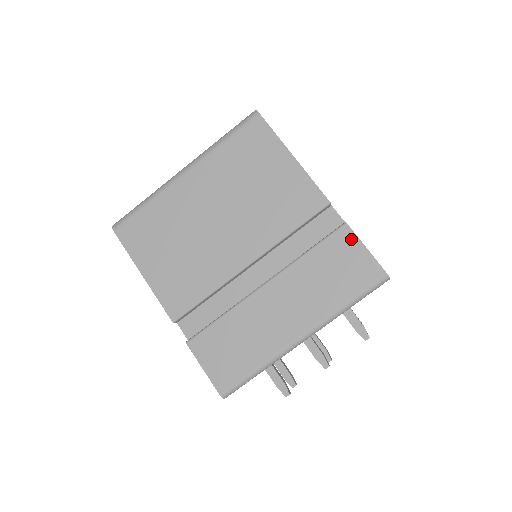
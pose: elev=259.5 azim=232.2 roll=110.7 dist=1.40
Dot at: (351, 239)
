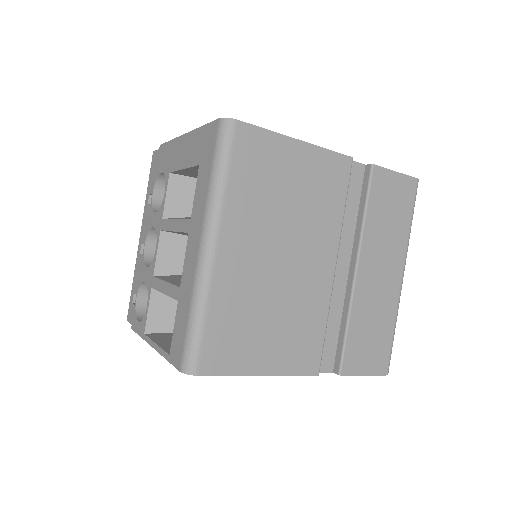
Dot at: (384, 174)
